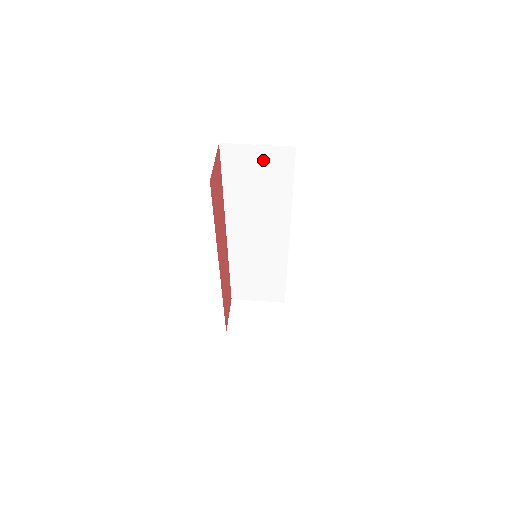
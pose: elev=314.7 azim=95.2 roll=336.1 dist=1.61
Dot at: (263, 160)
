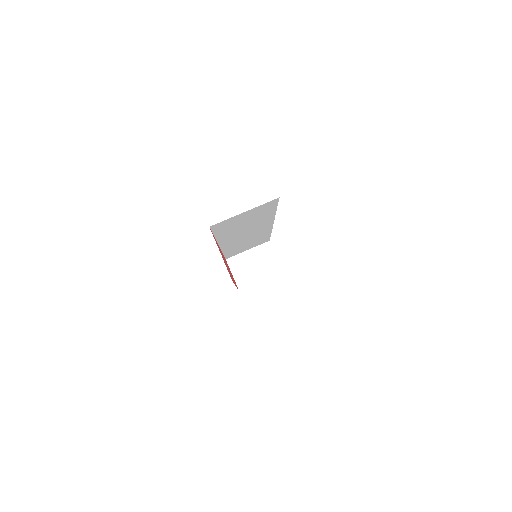
Dot at: (250, 214)
